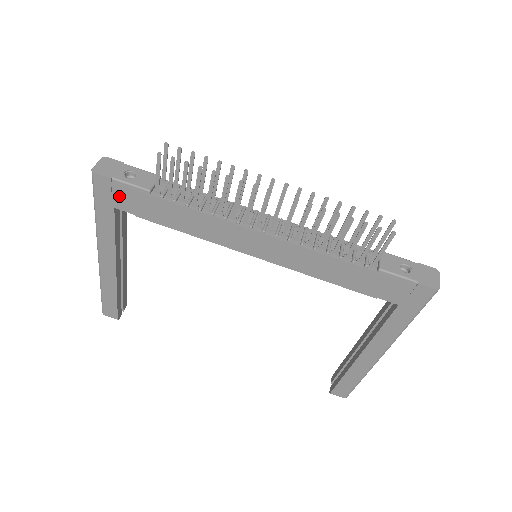
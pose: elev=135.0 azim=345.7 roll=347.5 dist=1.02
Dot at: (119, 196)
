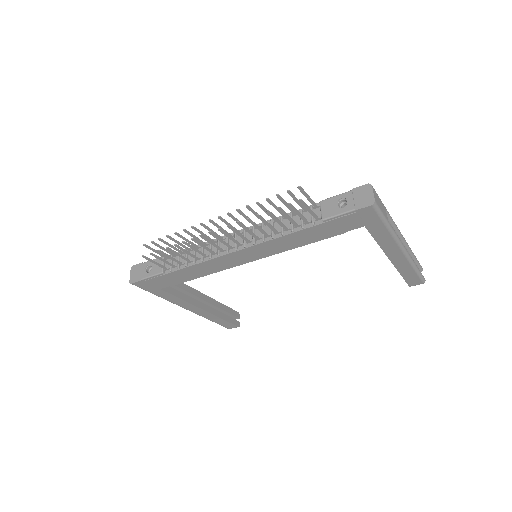
Dot at: (154, 284)
